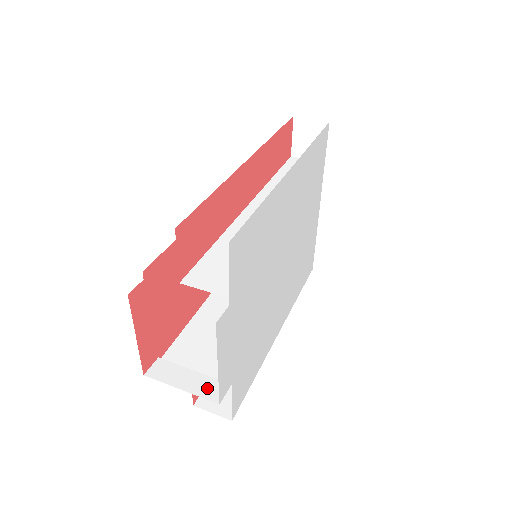
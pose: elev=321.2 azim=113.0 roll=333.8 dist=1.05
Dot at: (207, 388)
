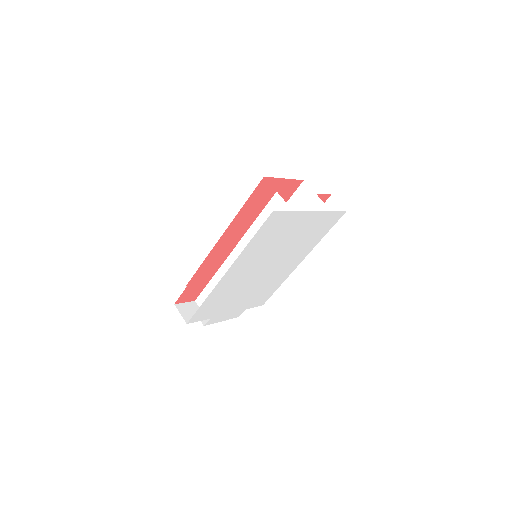
Dot at: occluded
